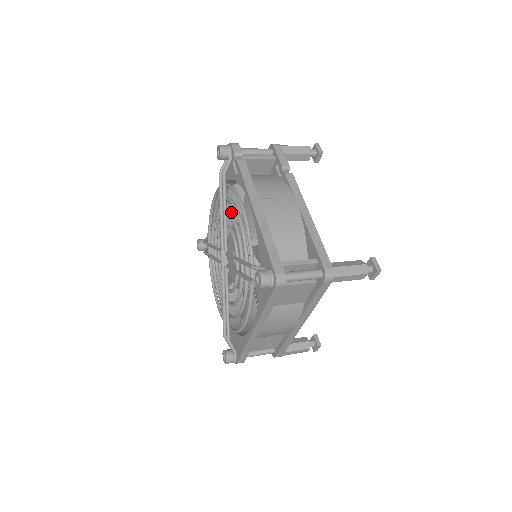
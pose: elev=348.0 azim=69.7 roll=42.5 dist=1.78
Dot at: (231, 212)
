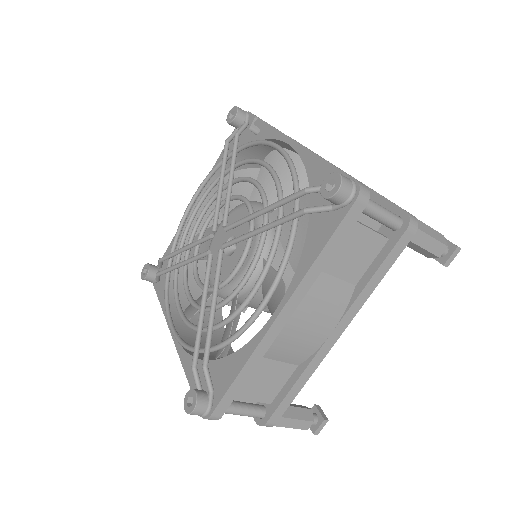
Dot at: occluded
